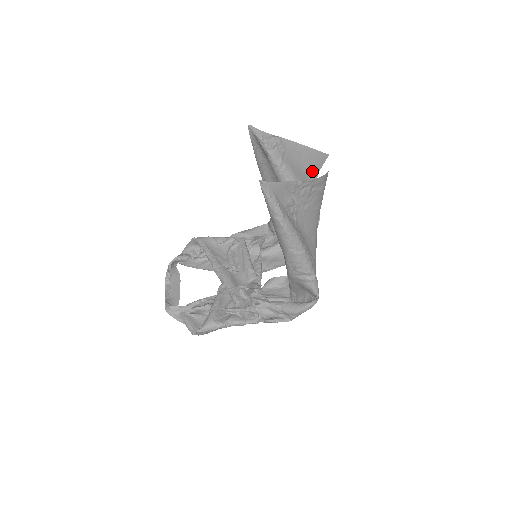
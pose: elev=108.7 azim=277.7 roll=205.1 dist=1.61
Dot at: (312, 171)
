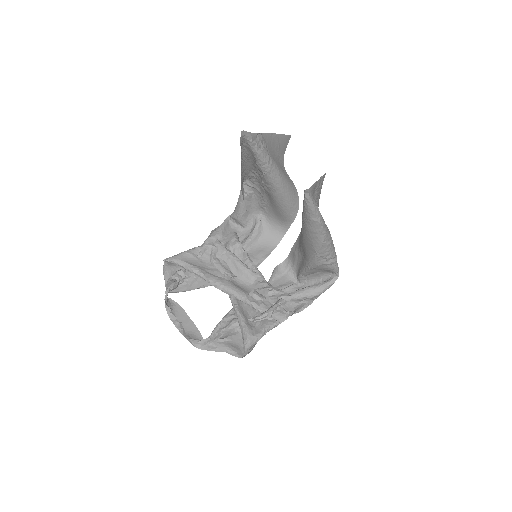
Dot at: (281, 156)
